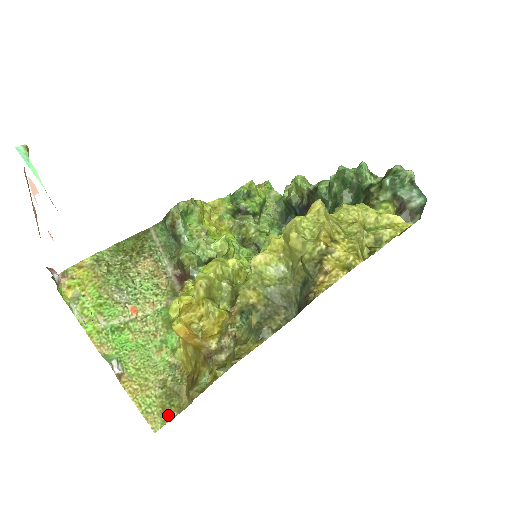
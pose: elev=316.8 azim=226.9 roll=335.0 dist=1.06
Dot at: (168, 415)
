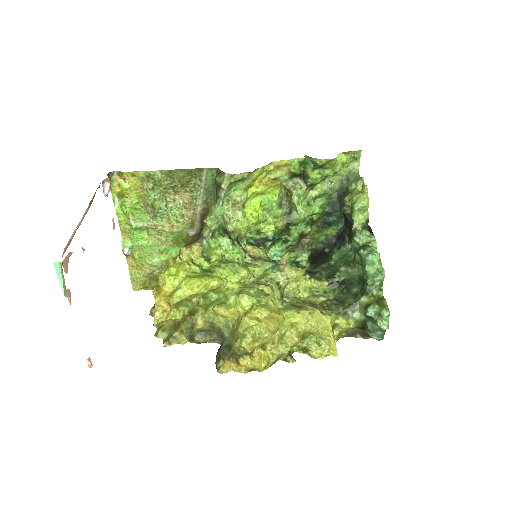
Dot at: (145, 287)
